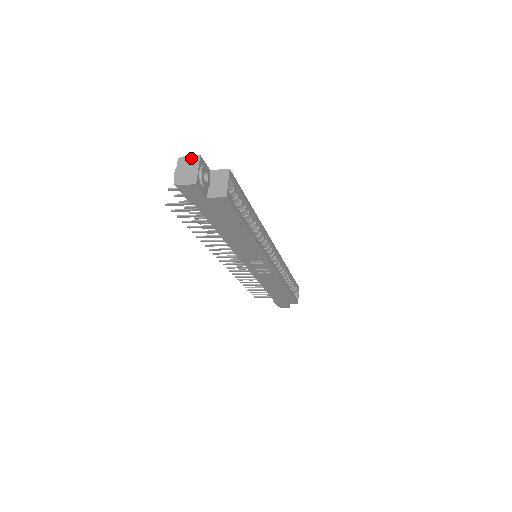
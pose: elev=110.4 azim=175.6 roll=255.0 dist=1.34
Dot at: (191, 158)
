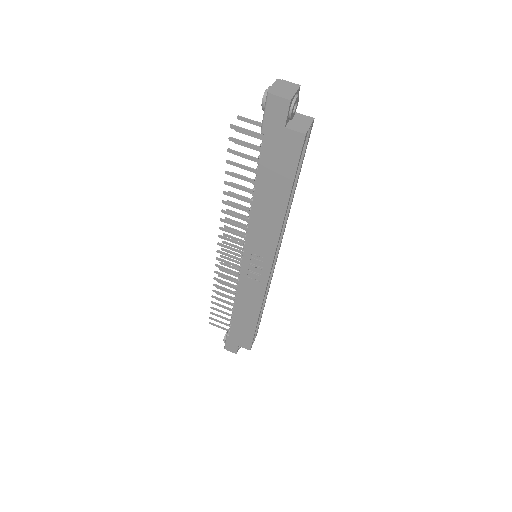
Dot at: (291, 83)
